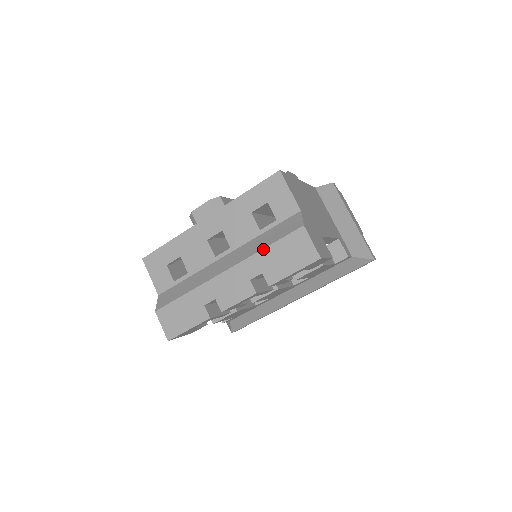
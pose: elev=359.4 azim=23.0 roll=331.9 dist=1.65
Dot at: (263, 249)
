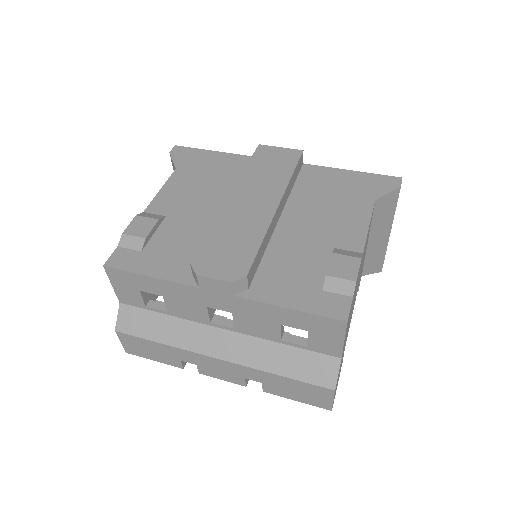
Dot at: (275, 375)
